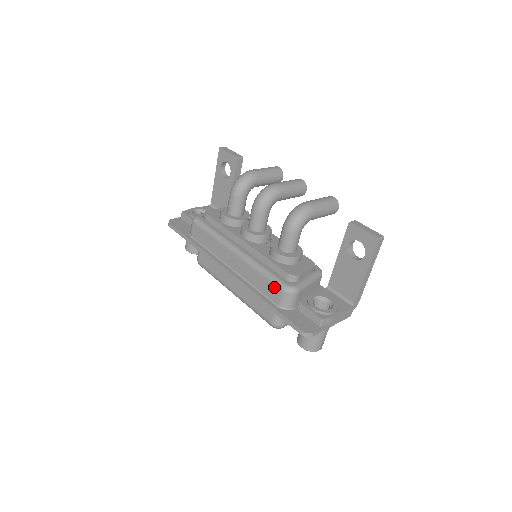
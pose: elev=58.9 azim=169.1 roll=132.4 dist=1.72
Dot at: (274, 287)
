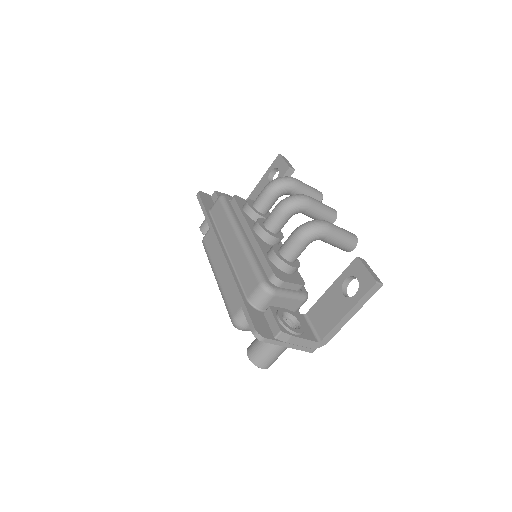
Dot at: (254, 279)
